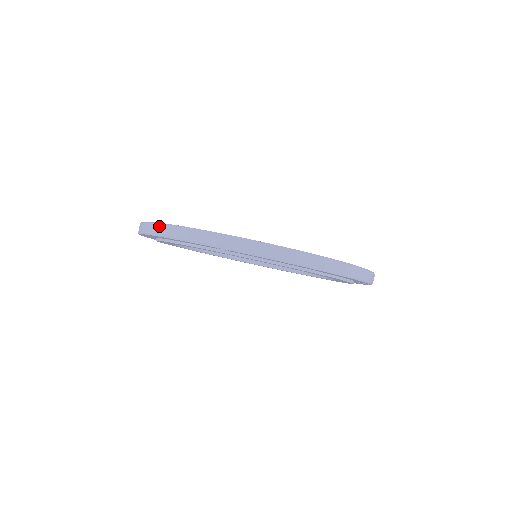
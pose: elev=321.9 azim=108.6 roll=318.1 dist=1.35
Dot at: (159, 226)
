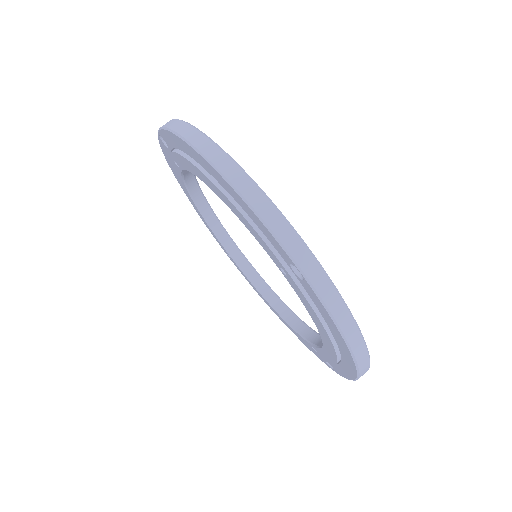
Dot at: occluded
